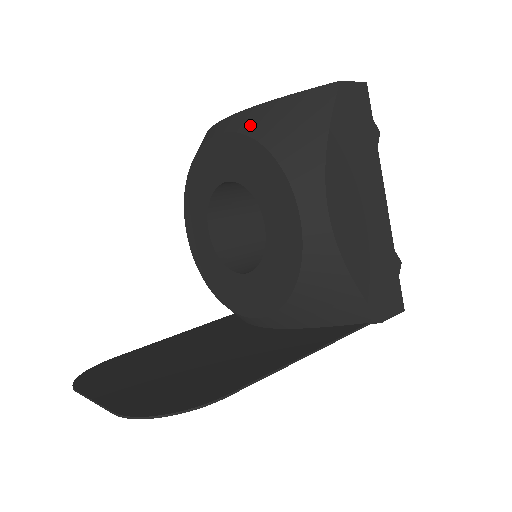
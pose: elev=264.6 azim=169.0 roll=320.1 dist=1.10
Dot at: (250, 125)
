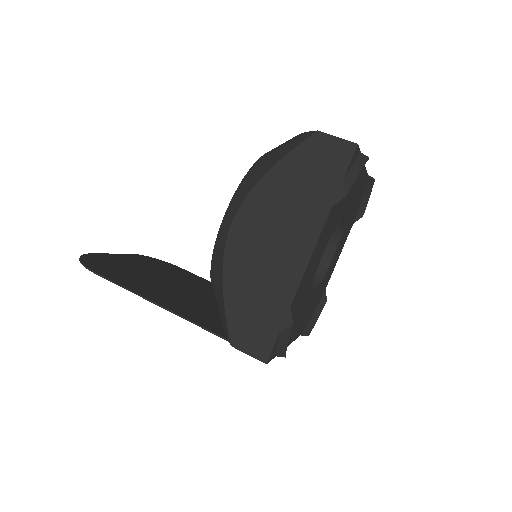
Dot at: occluded
